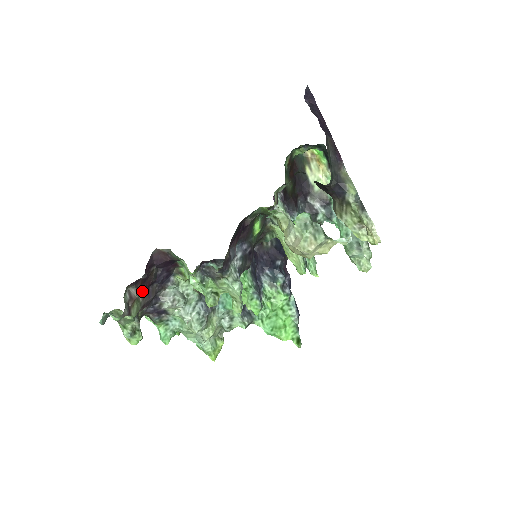
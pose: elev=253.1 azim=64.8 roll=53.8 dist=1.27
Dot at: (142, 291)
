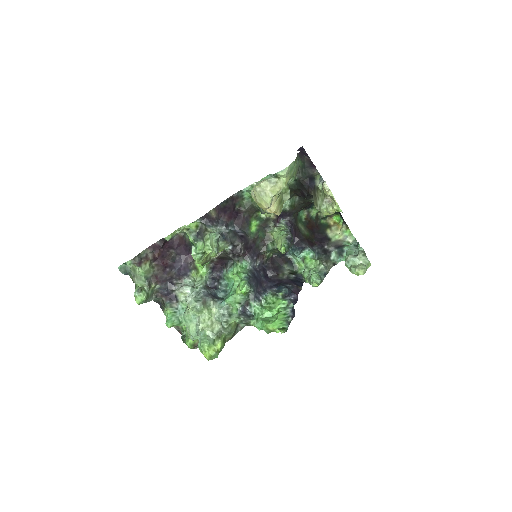
Dot at: (159, 265)
